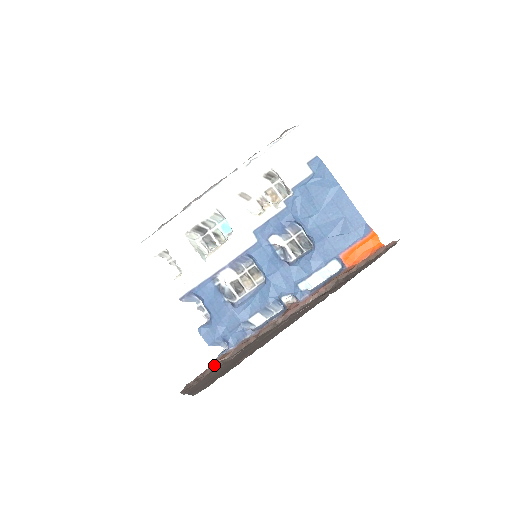
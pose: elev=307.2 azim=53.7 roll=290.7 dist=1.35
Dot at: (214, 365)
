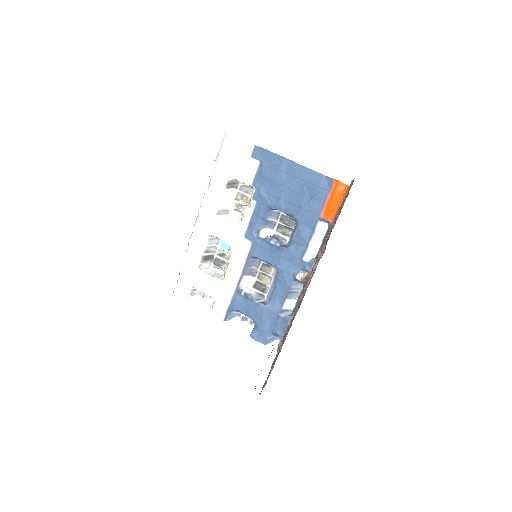
Dot at: (275, 359)
